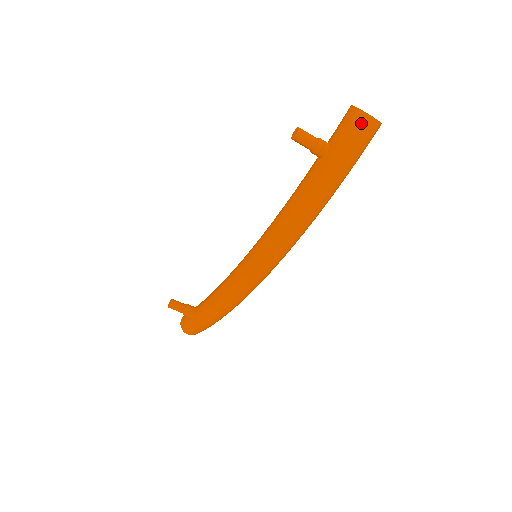
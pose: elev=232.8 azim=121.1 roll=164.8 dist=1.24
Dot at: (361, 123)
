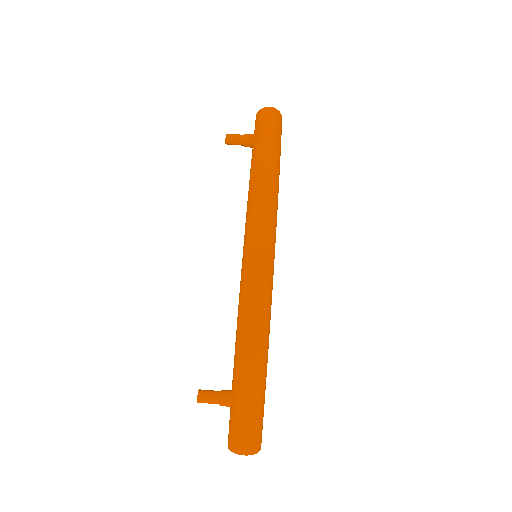
Dot at: (264, 112)
